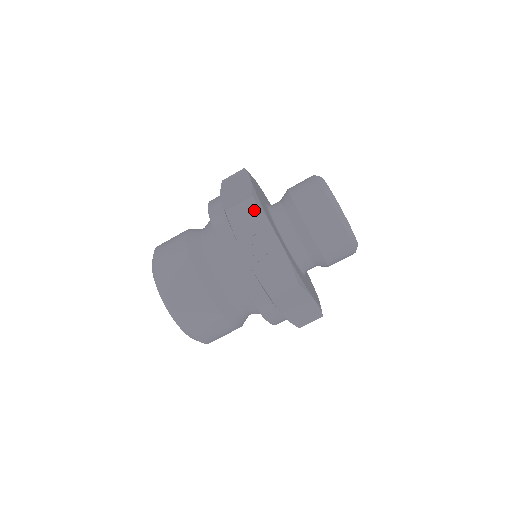
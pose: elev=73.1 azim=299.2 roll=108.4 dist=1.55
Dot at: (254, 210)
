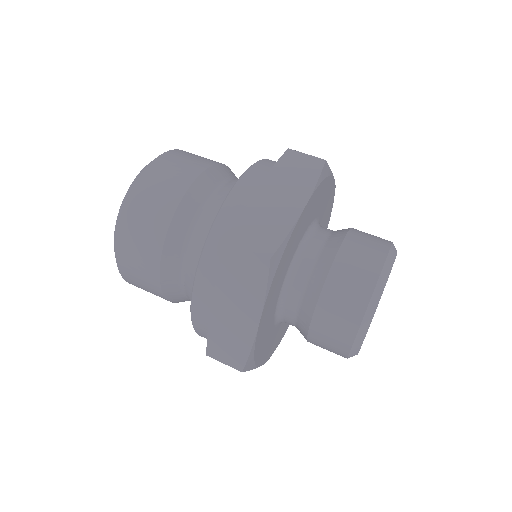
Dot at: occluded
